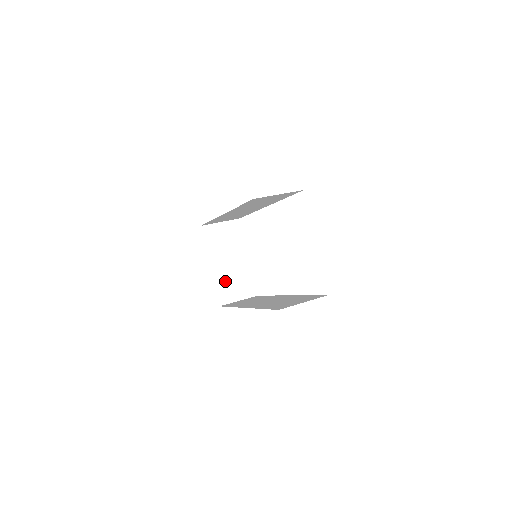
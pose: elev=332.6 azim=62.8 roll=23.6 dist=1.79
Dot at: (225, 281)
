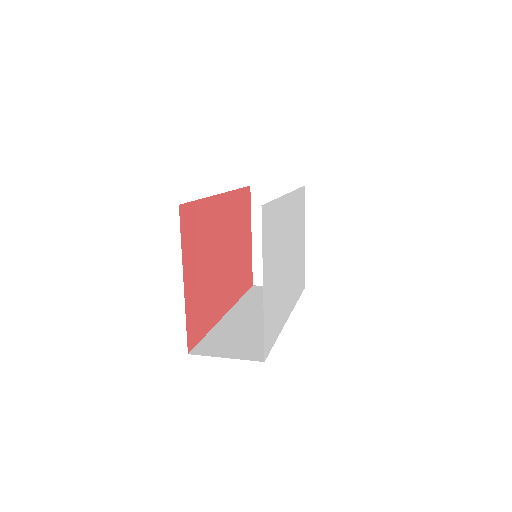
Dot at: occluded
